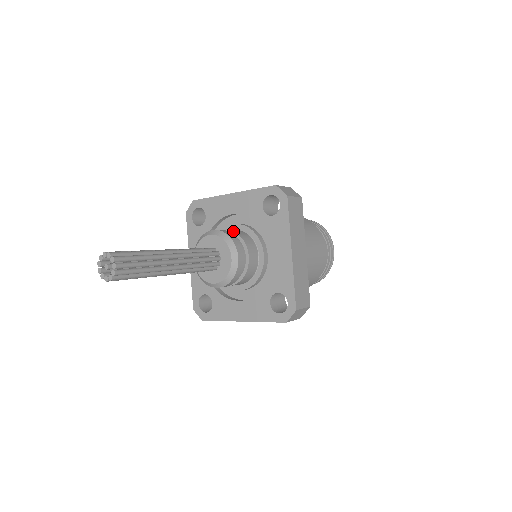
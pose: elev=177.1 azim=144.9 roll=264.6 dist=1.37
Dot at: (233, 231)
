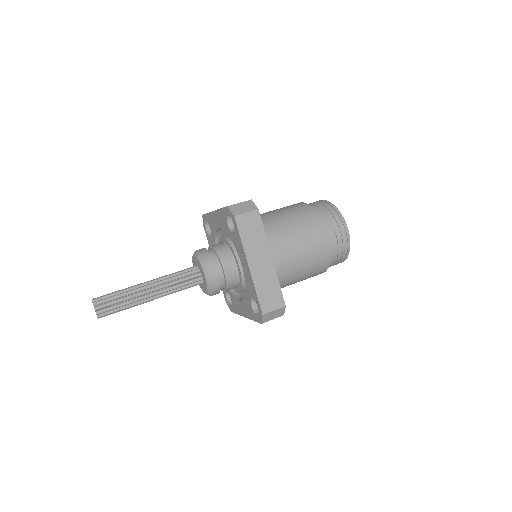
Dot at: (226, 279)
